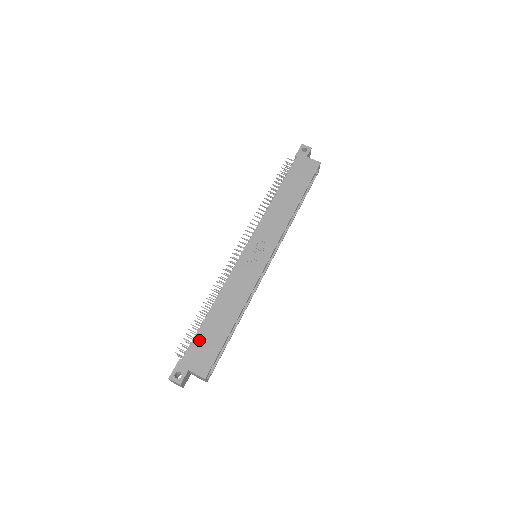
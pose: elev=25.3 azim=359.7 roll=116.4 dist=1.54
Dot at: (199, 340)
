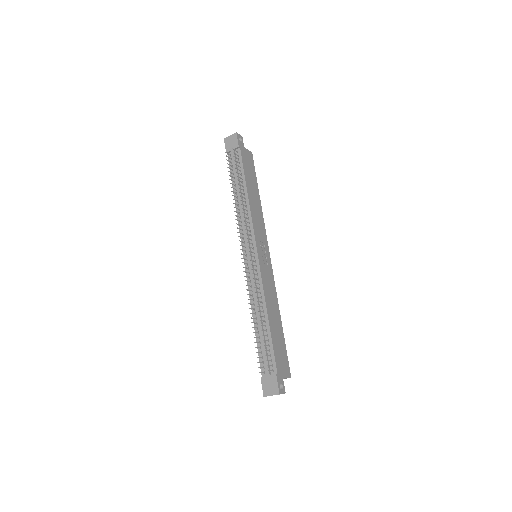
Dot at: (276, 350)
